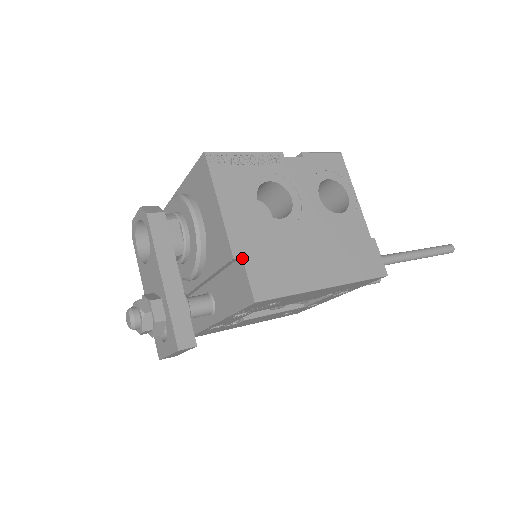
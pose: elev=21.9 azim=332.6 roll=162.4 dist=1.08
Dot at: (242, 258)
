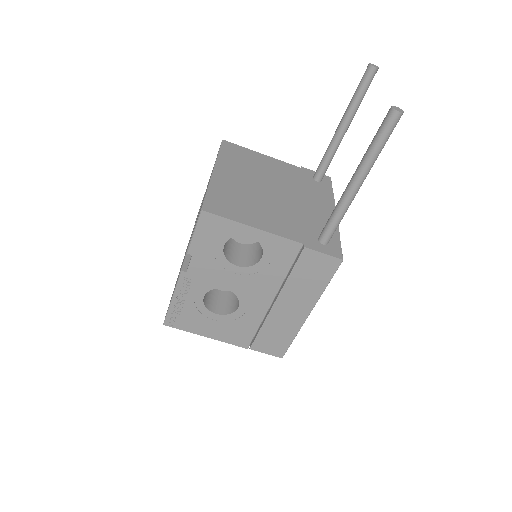
Dot at: occluded
